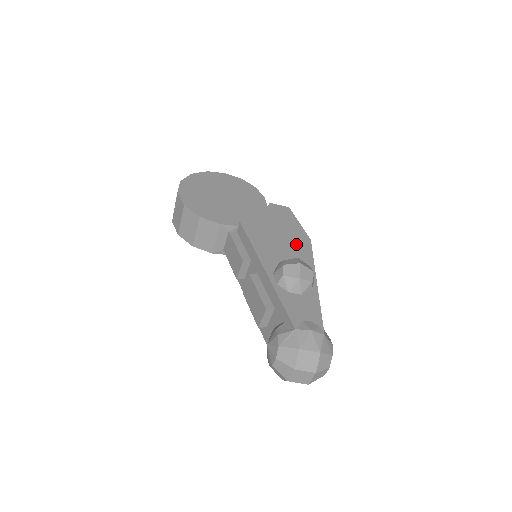
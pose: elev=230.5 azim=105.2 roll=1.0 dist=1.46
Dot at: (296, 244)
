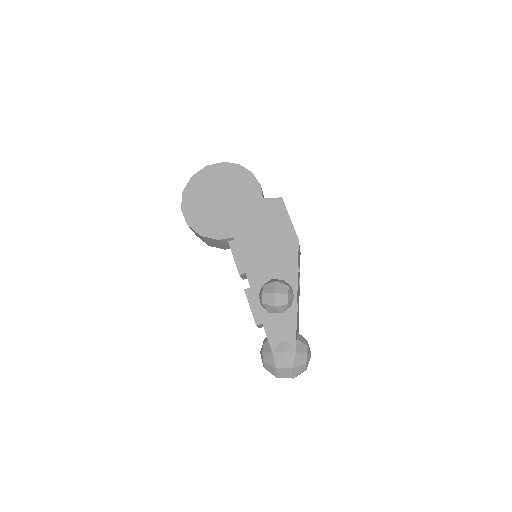
Dot at: (283, 250)
